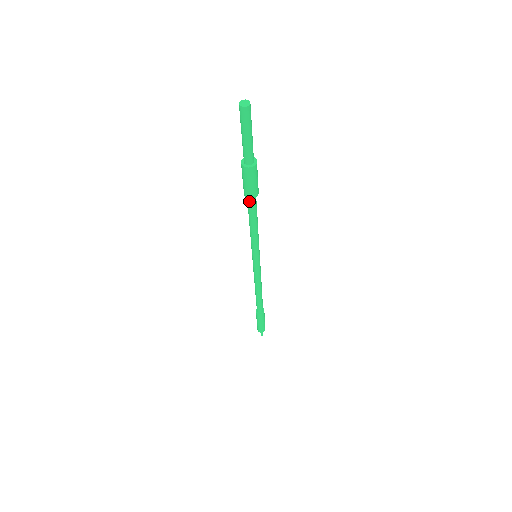
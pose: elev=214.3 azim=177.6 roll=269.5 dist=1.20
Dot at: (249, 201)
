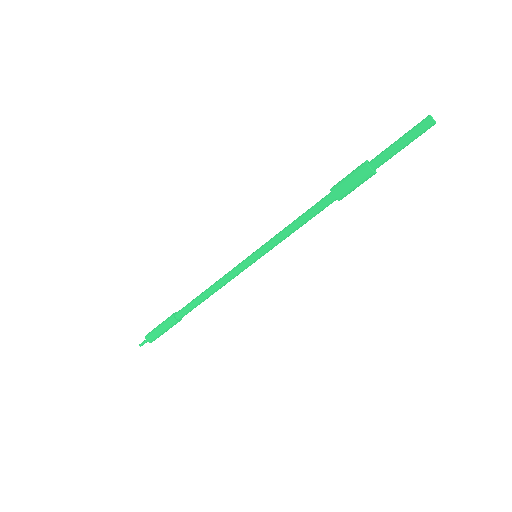
Dot at: (329, 201)
